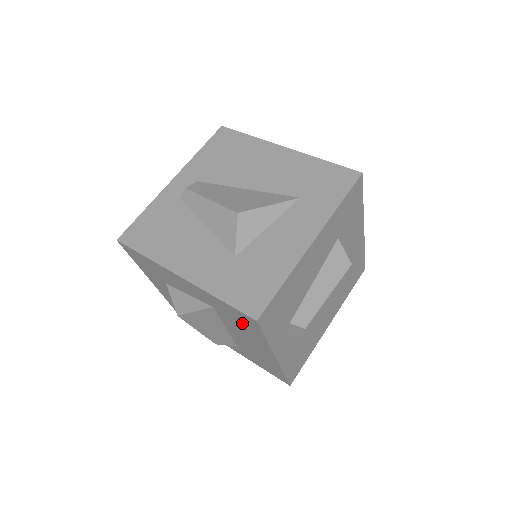
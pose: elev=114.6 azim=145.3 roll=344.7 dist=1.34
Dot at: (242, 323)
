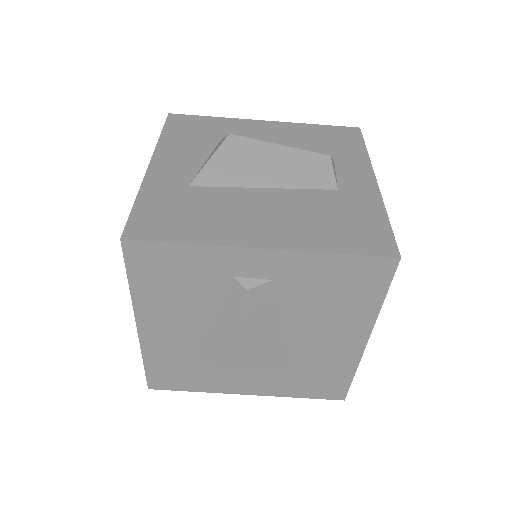
Dot at: occluded
